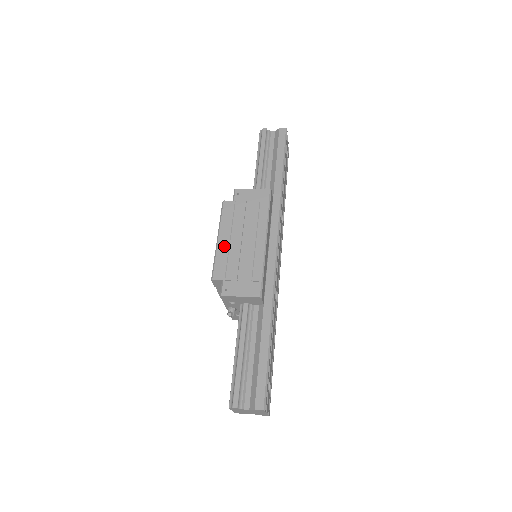
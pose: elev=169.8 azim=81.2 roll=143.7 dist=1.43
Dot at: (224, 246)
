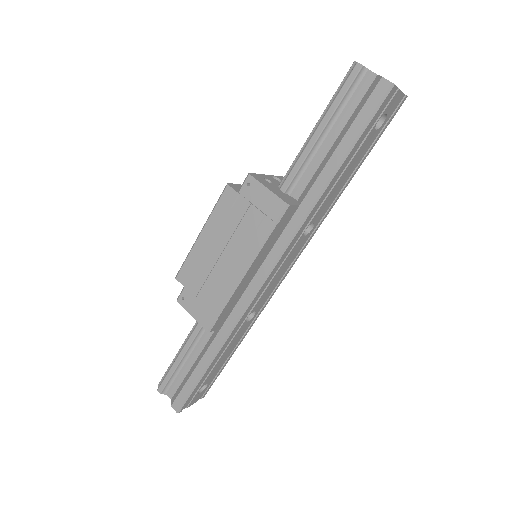
Dot at: (201, 248)
